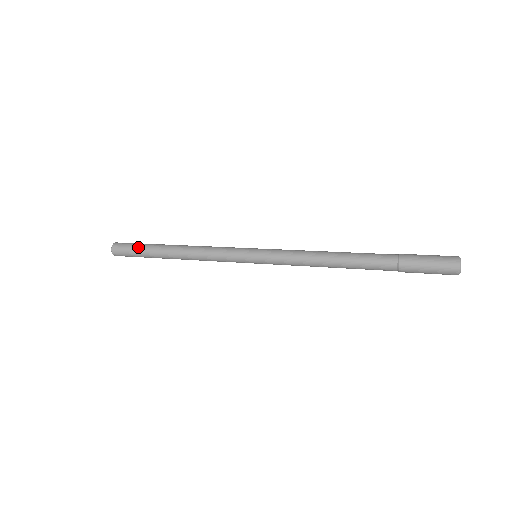
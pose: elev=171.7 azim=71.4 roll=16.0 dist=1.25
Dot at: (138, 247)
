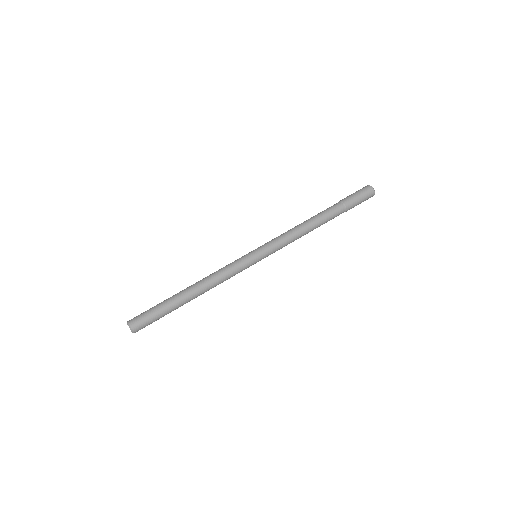
Dot at: (158, 310)
